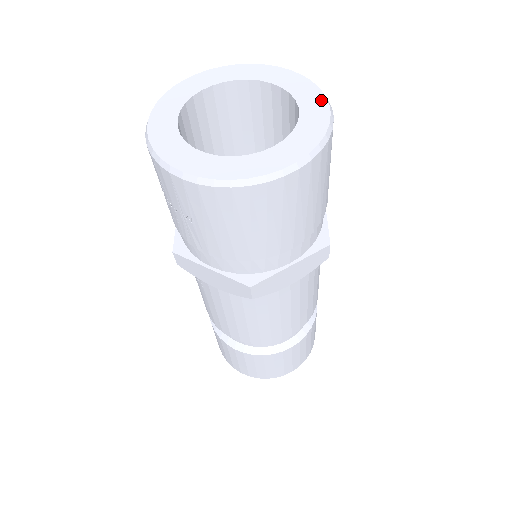
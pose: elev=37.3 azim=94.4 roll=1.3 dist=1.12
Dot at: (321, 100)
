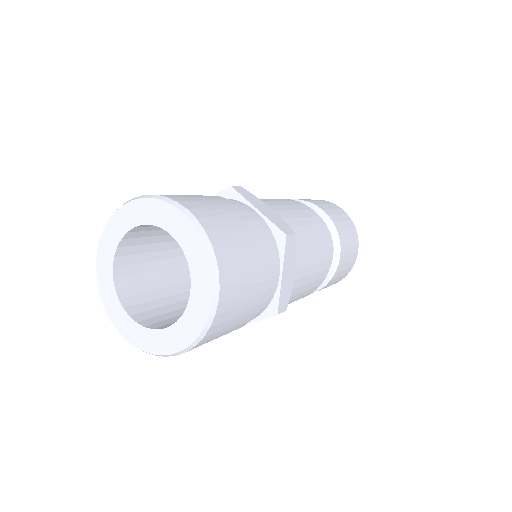
Dot at: (208, 280)
